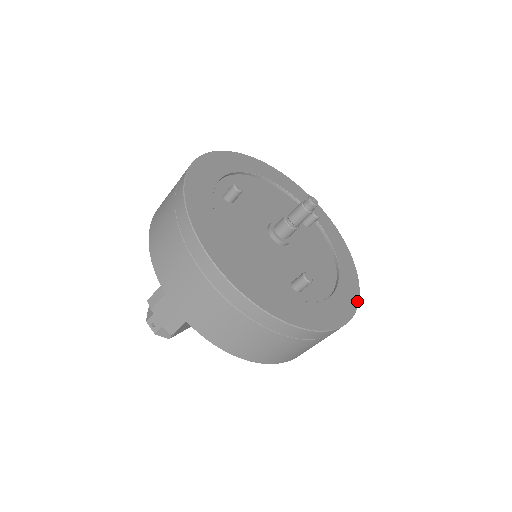
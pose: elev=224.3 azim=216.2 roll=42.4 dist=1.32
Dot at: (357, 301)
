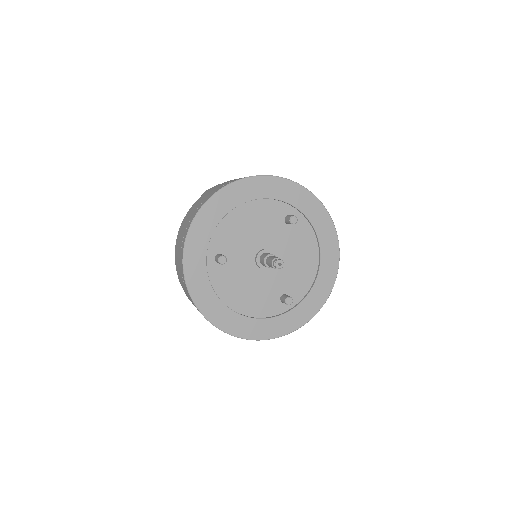
Dot at: (336, 273)
